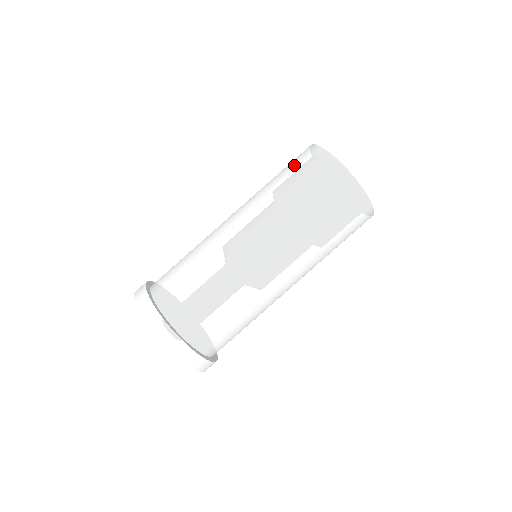
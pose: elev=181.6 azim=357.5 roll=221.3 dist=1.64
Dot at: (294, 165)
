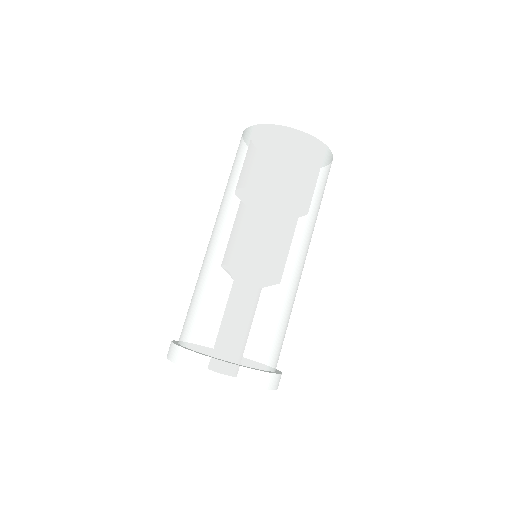
Dot at: (238, 155)
